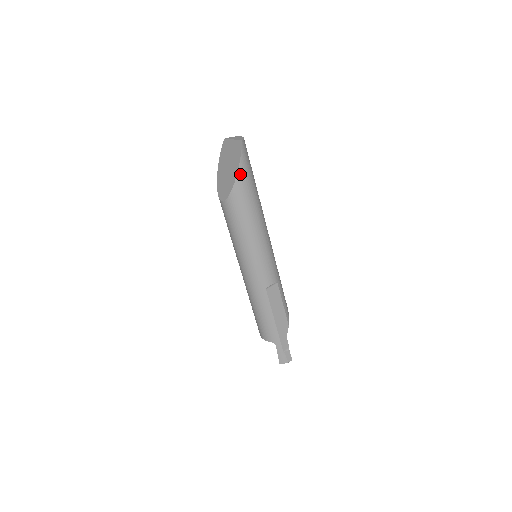
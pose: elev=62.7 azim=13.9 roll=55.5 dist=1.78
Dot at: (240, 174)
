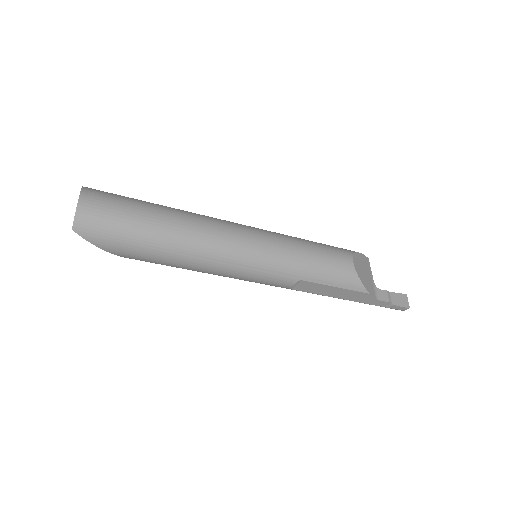
Dot at: (116, 253)
